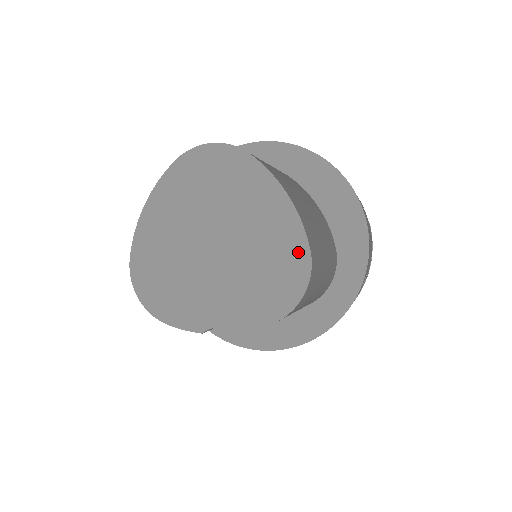
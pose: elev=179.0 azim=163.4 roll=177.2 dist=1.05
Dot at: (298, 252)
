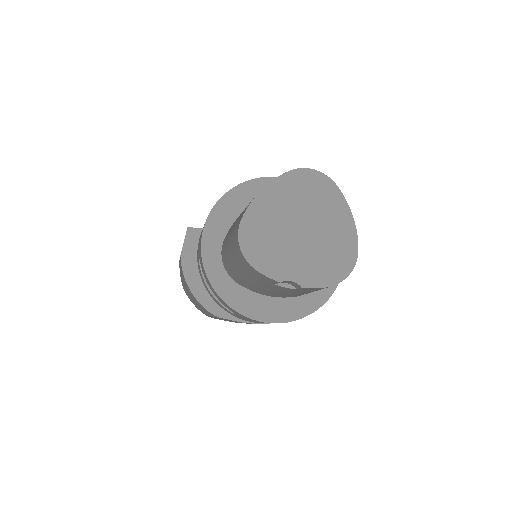
Dot at: (351, 250)
